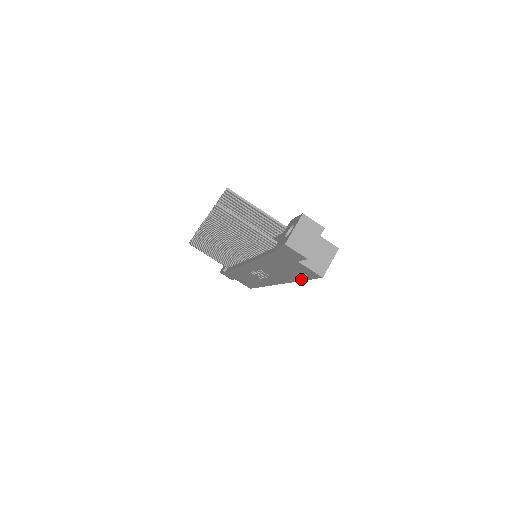
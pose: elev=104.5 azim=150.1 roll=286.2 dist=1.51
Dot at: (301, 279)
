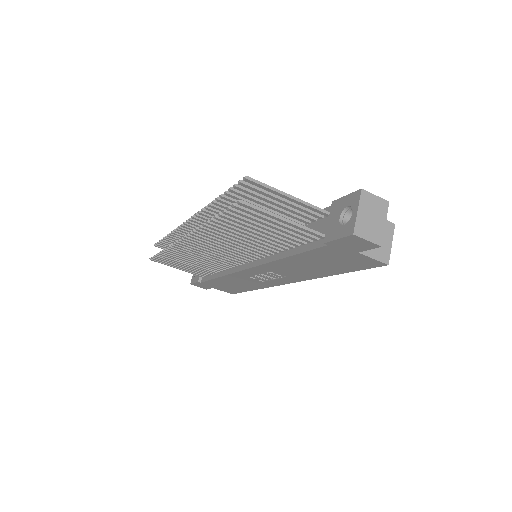
Dot at: (341, 272)
